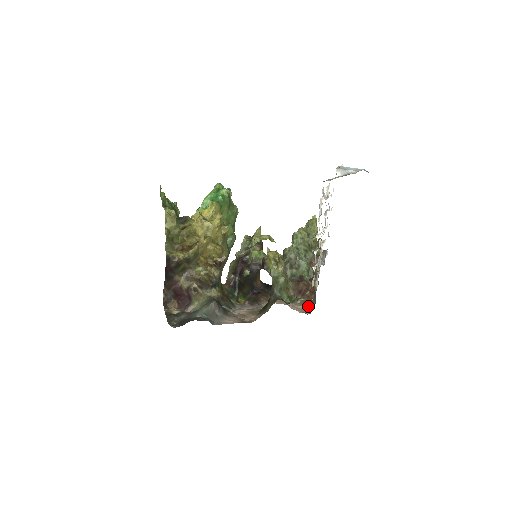
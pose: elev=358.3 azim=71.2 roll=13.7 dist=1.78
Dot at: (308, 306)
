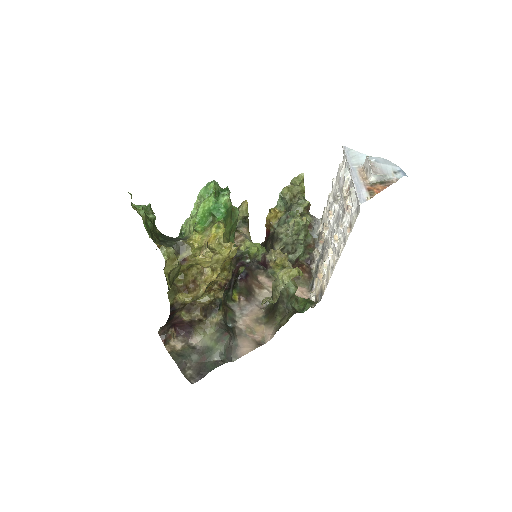
Dot at: (302, 287)
